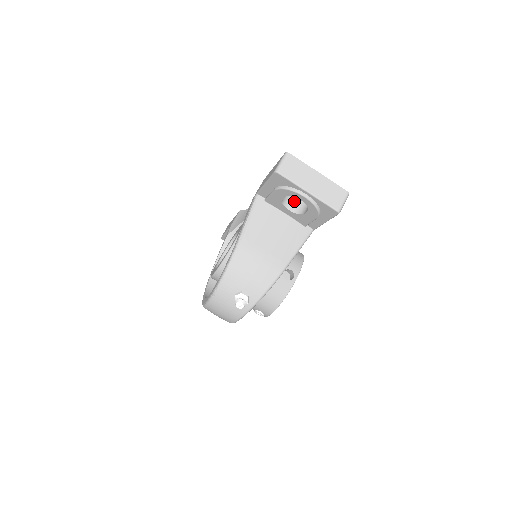
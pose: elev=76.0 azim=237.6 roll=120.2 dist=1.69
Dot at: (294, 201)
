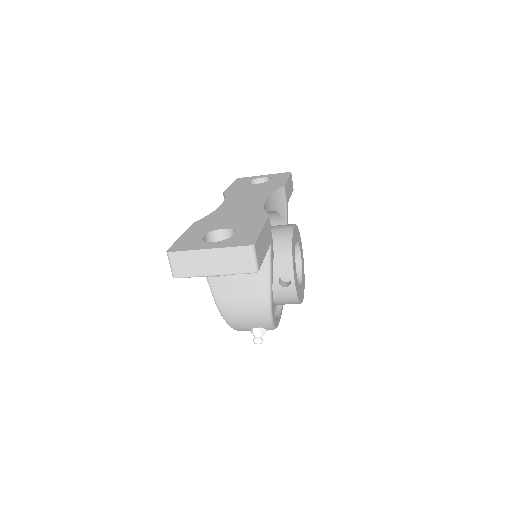
Dot at: occluded
